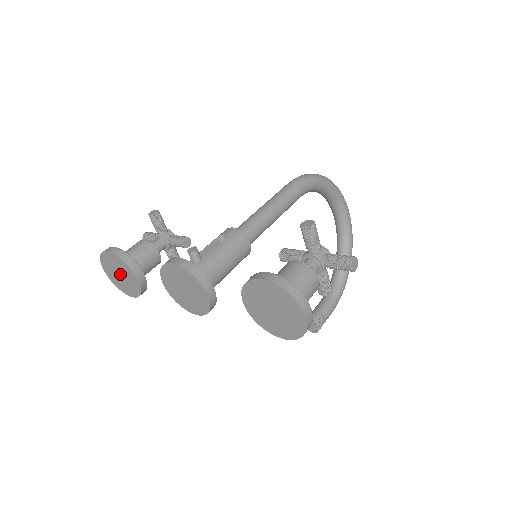
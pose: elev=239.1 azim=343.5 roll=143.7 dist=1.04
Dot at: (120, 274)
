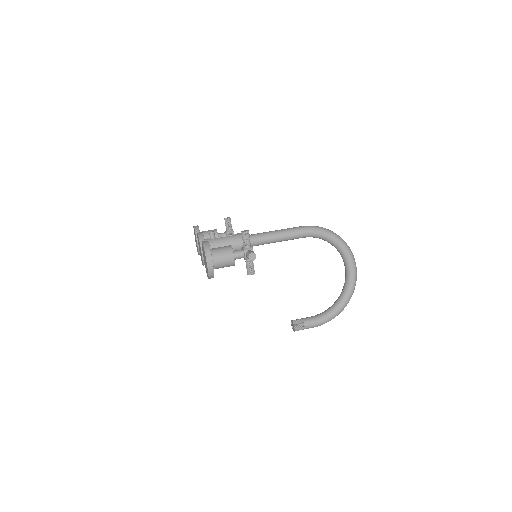
Dot at: occluded
